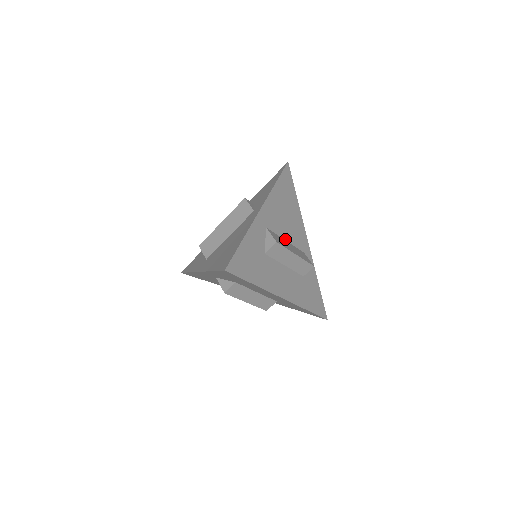
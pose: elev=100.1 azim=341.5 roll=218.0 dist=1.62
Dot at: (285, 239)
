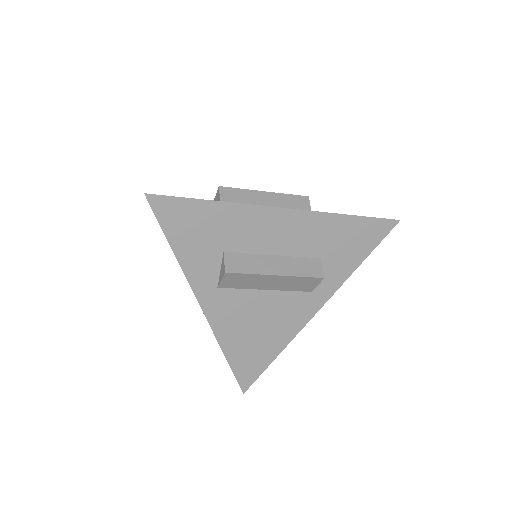
Dot at: occluded
